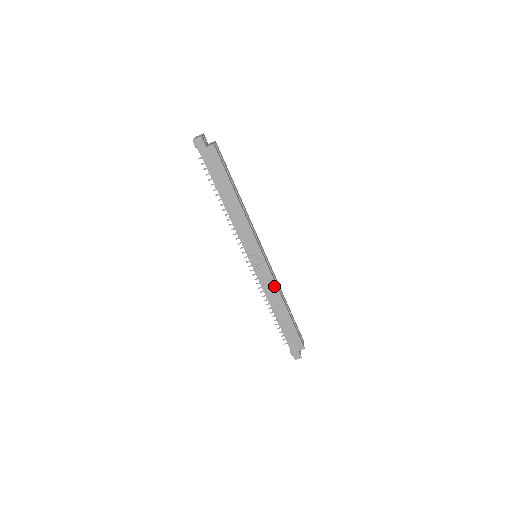
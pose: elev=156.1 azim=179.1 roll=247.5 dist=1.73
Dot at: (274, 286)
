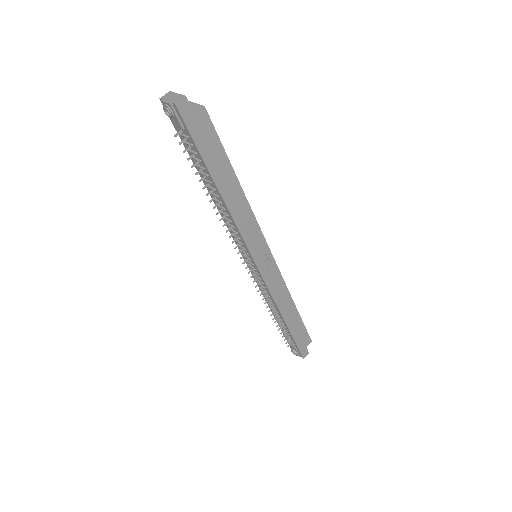
Dot at: (283, 285)
